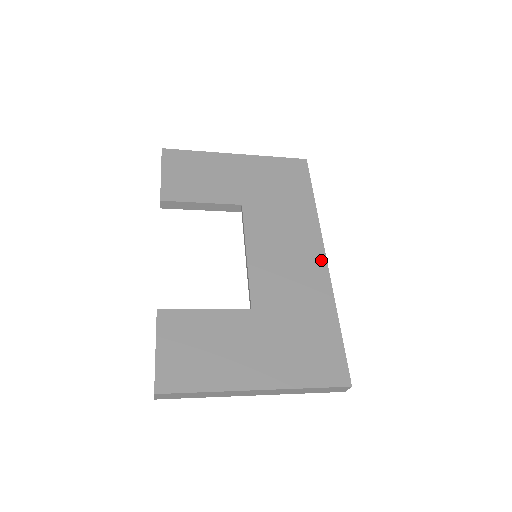
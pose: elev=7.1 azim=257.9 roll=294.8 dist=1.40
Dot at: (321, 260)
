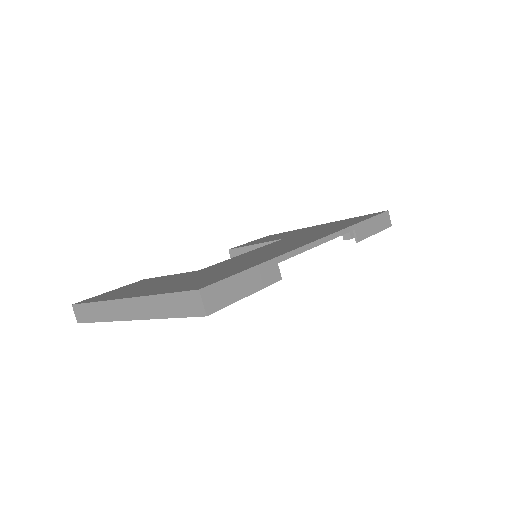
Dot at: (309, 242)
